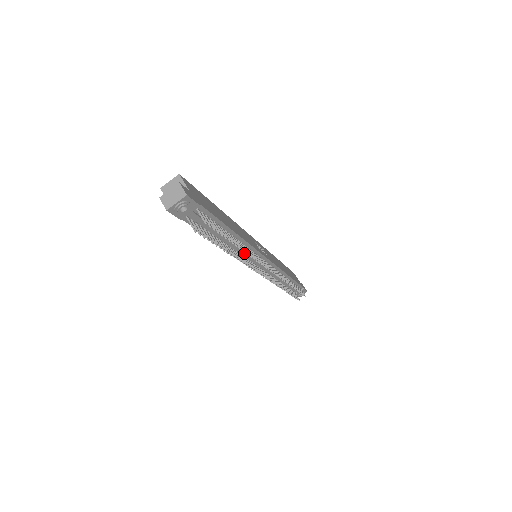
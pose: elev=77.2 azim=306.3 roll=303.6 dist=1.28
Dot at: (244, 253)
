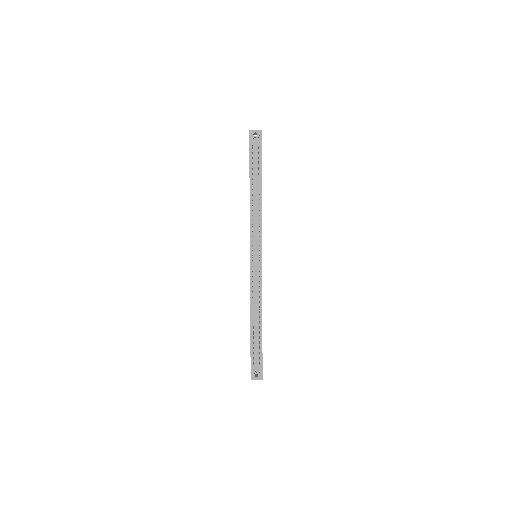
Dot at: (255, 222)
